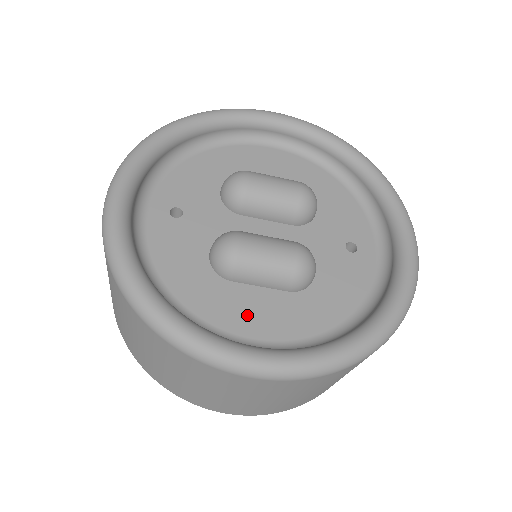
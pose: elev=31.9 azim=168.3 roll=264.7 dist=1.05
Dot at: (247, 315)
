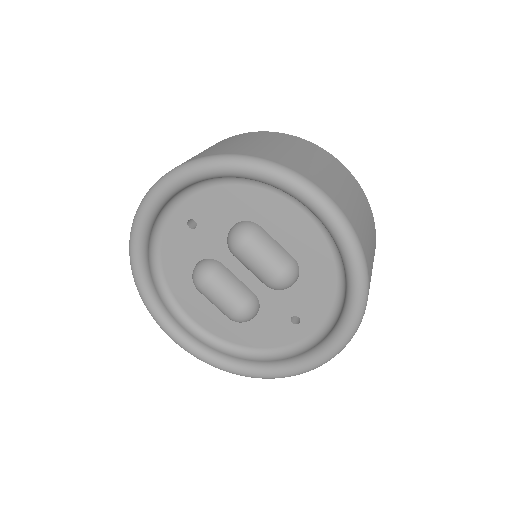
Dot at: (197, 308)
